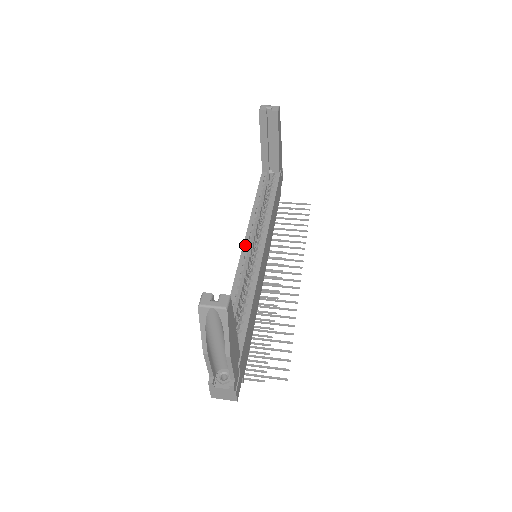
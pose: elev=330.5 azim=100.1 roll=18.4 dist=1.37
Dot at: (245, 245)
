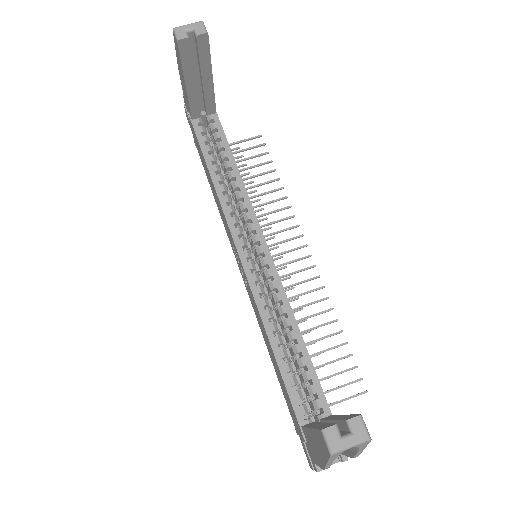
Dot at: (240, 251)
